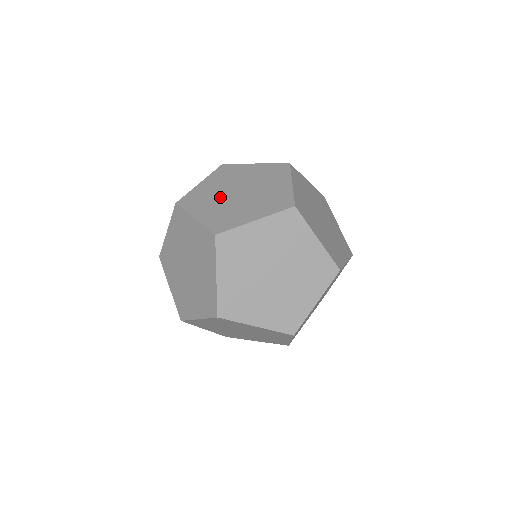
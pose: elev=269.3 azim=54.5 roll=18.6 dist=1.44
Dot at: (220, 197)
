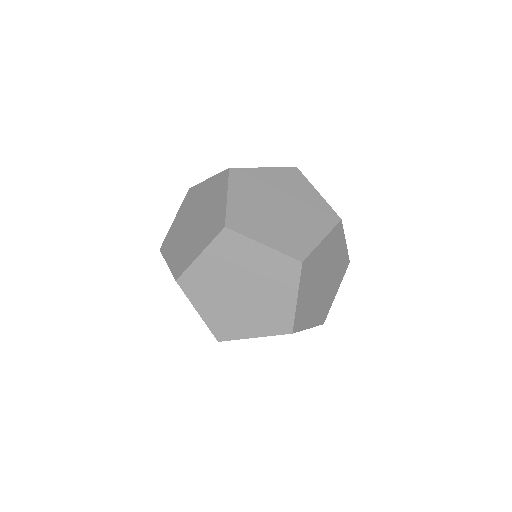
Dot at: (263, 196)
